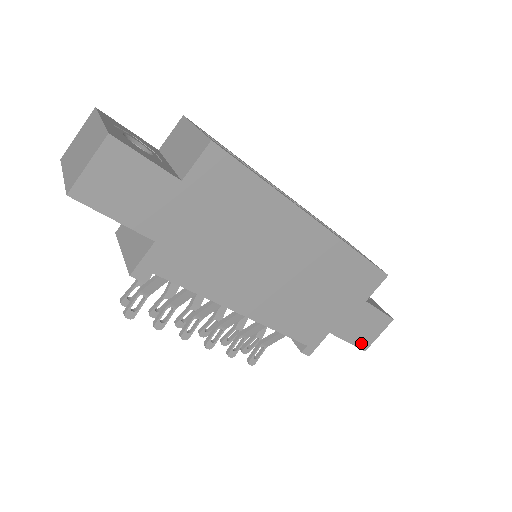
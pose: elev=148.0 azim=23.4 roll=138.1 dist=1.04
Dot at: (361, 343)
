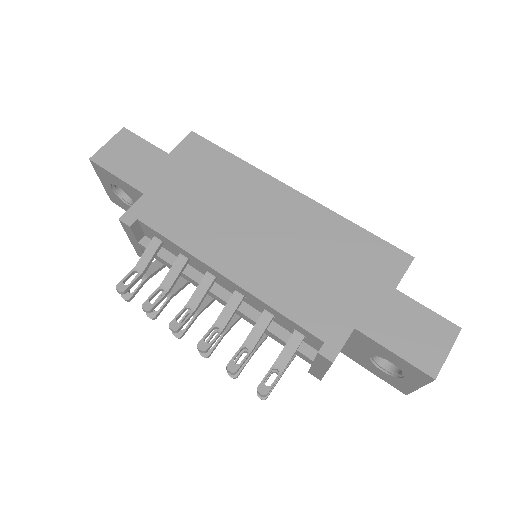
Dot at: (420, 361)
